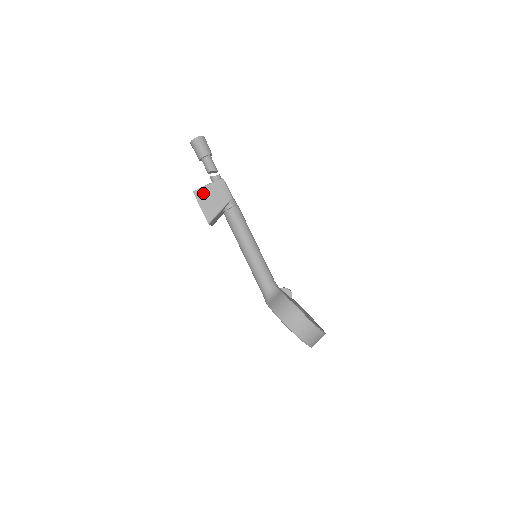
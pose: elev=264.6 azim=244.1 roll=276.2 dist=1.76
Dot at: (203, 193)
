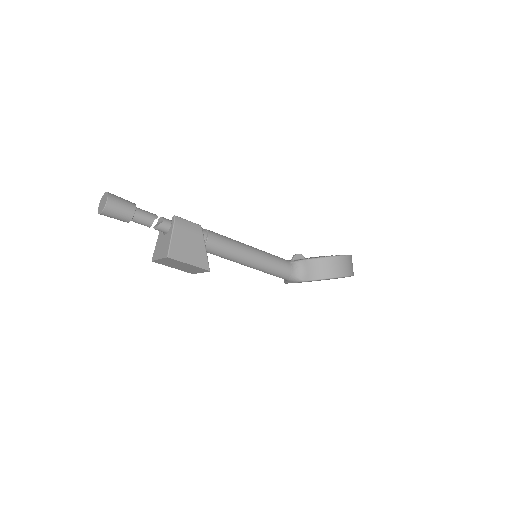
Dot at: (177, 248)
